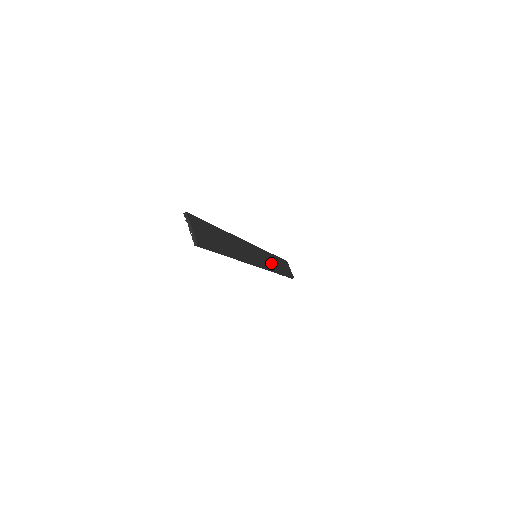
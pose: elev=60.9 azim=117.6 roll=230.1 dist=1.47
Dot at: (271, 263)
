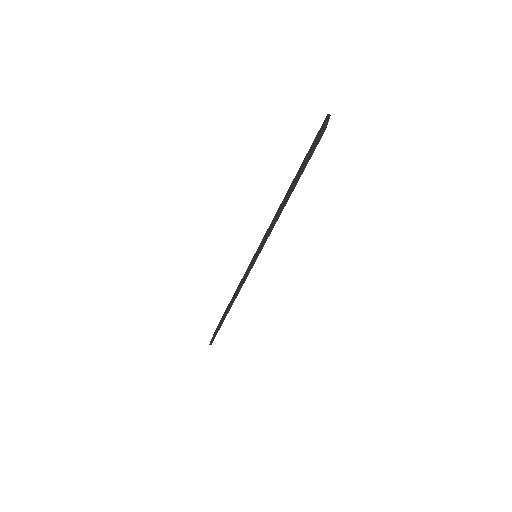
Dot at: occluded
